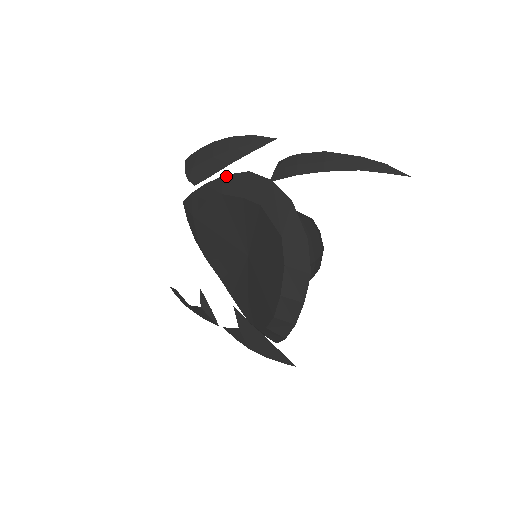
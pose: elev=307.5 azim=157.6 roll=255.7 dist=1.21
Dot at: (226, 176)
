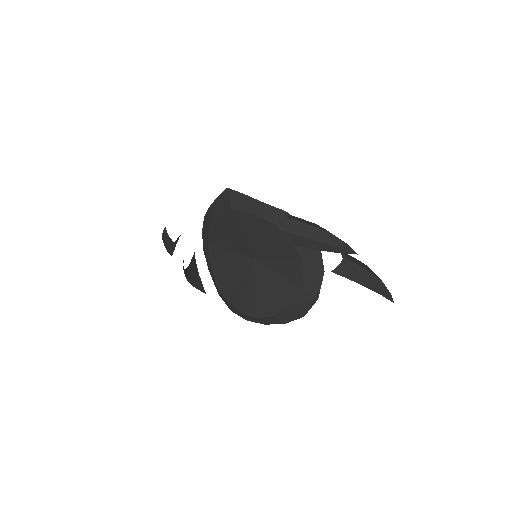
Dot at: (287, 214)
